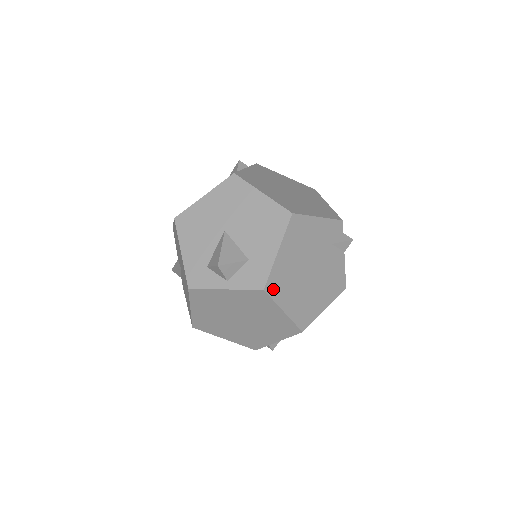
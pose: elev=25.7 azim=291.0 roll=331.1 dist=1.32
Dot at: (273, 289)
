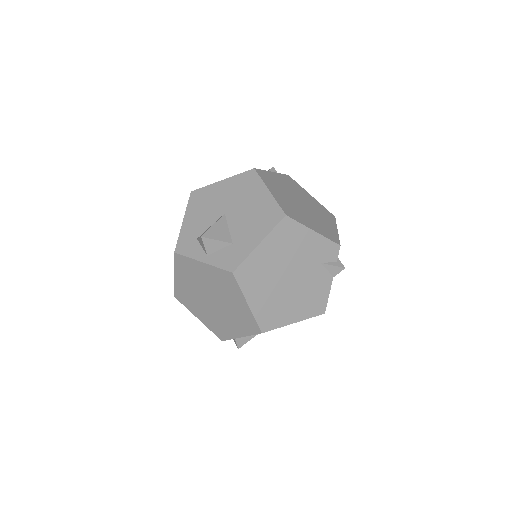
Dot at: (243, 277)
